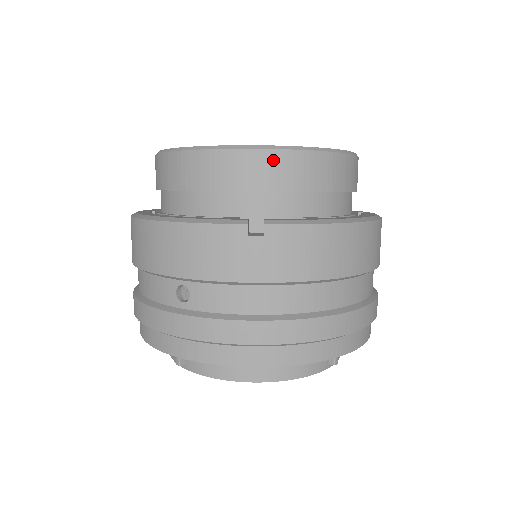
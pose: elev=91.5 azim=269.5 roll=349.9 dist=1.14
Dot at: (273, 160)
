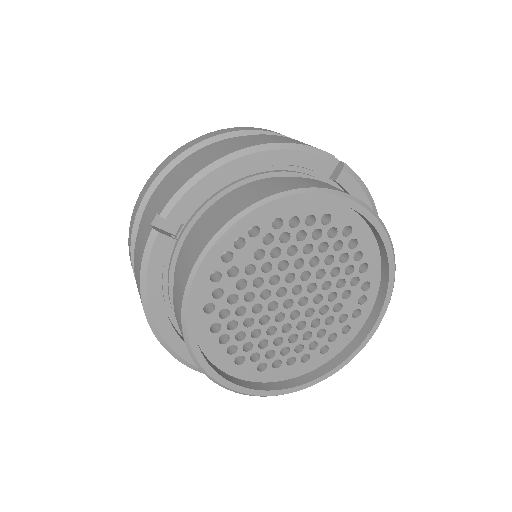
Dot at: occluded
